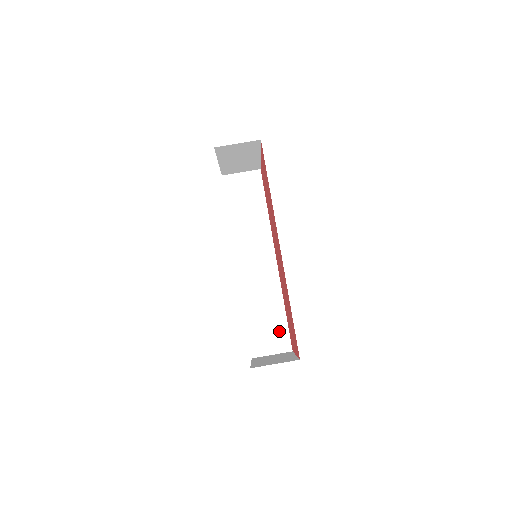
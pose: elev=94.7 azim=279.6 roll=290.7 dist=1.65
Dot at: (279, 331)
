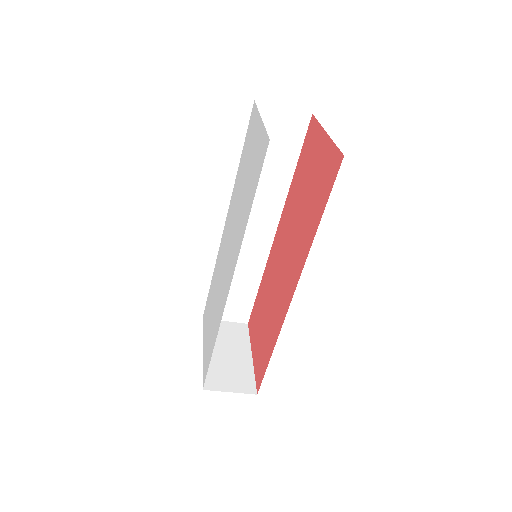
Dot at: (243, 303)
